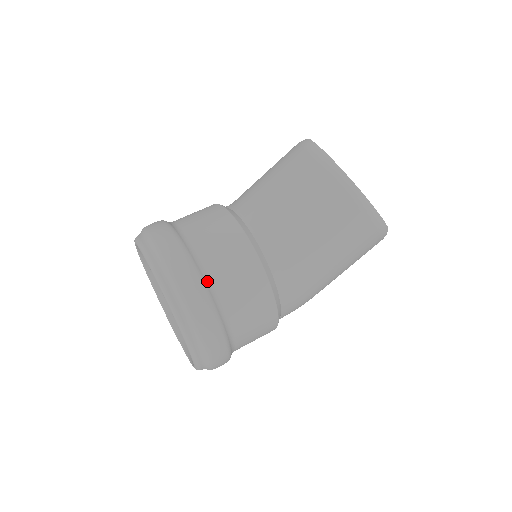
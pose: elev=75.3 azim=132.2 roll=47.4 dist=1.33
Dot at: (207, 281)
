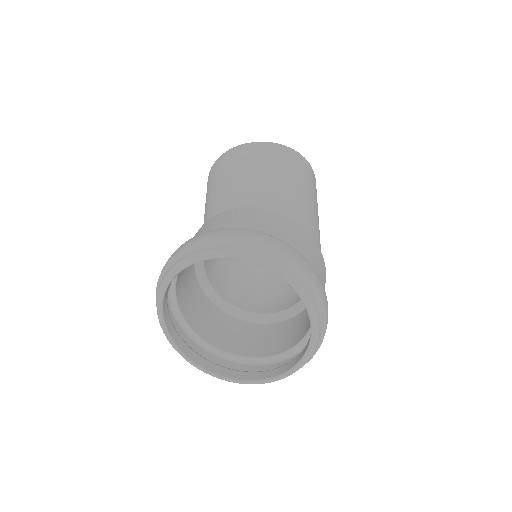
Dot at: occluded
